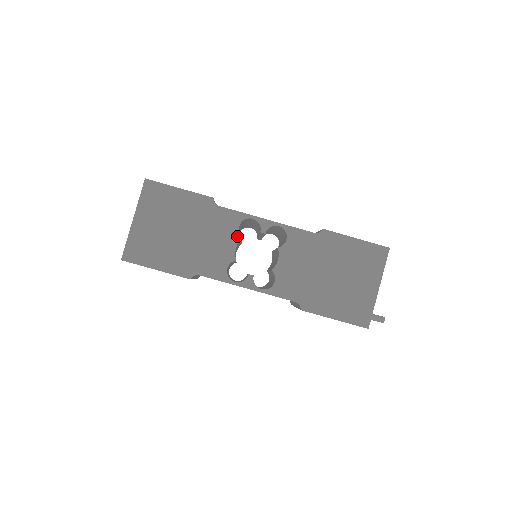
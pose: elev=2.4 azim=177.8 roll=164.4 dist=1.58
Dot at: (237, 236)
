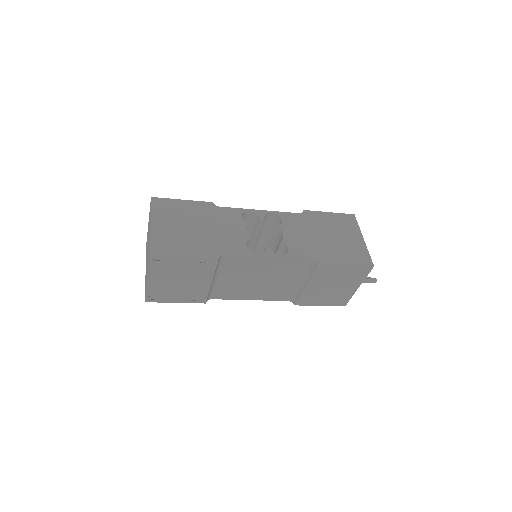
Dot at: (243, 223)
